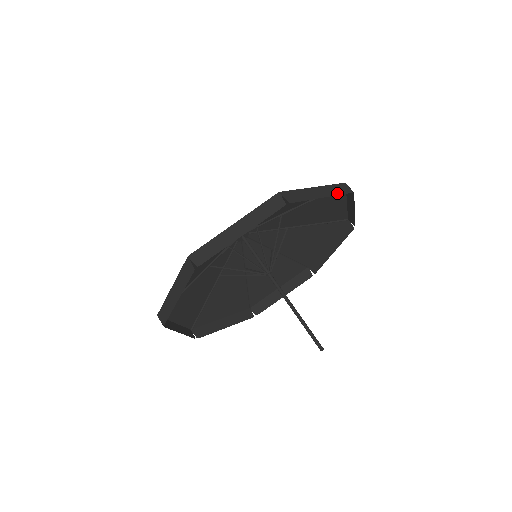
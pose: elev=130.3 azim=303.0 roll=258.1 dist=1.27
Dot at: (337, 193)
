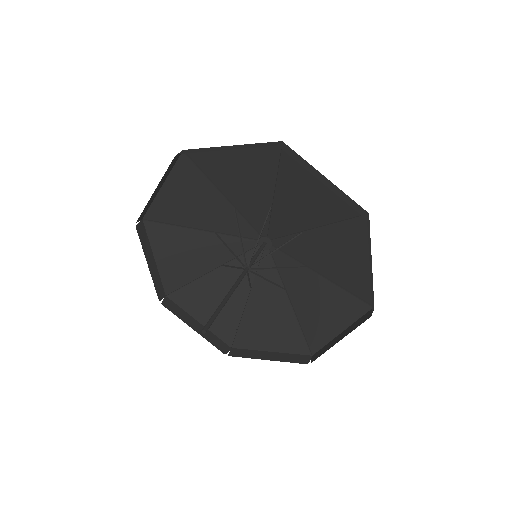
Dot at: (344, 199)
